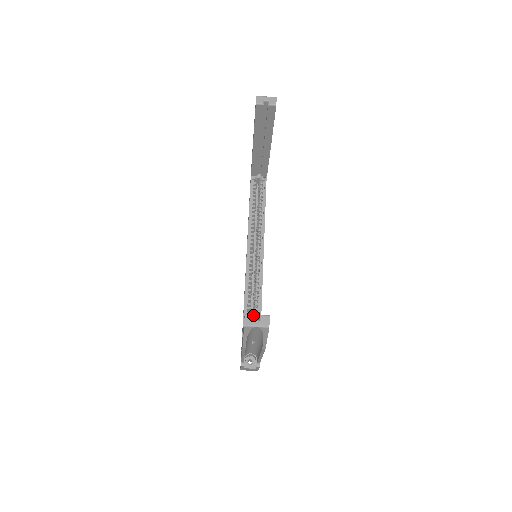
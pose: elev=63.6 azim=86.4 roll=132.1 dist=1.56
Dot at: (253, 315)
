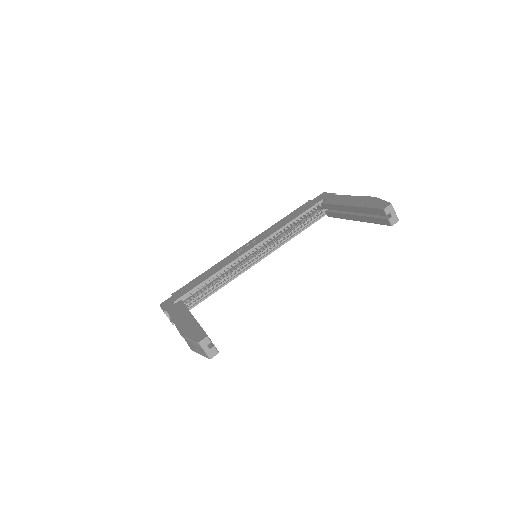
Dot at: (211, 342)
